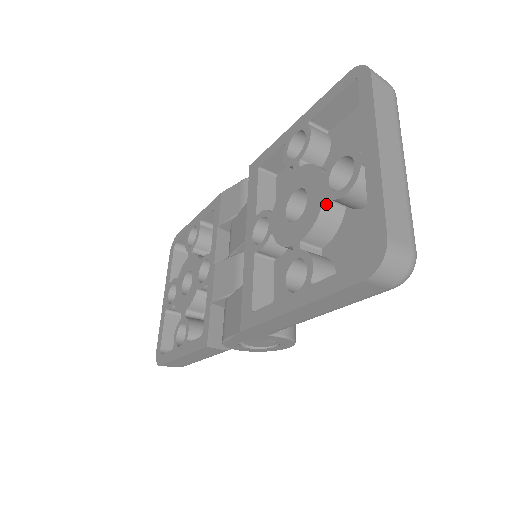
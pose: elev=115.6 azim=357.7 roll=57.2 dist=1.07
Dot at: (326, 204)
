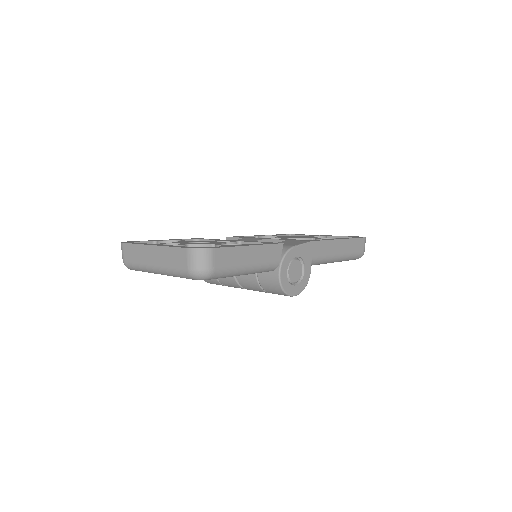
Dot at: occluded
